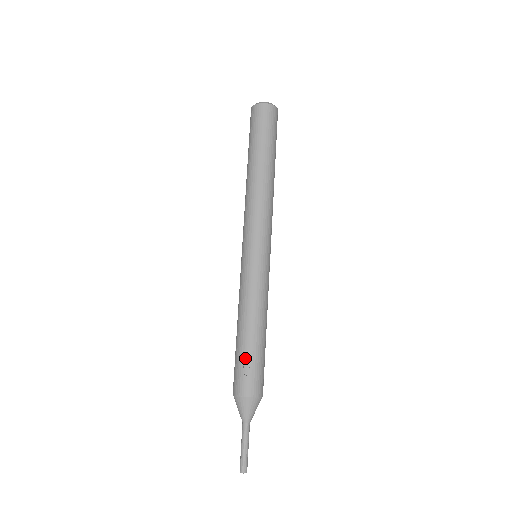
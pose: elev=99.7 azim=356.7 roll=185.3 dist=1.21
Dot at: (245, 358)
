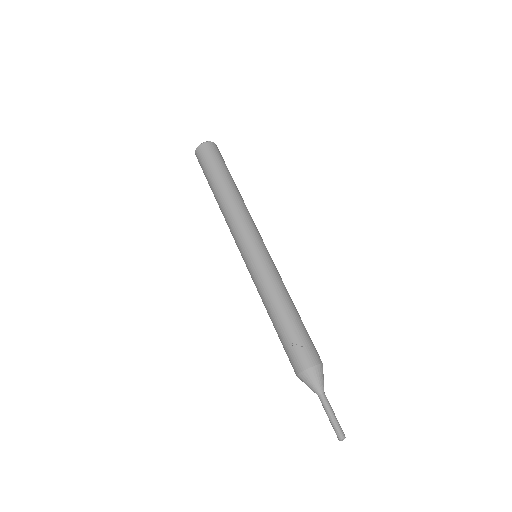
Dot at: (290, 337)
